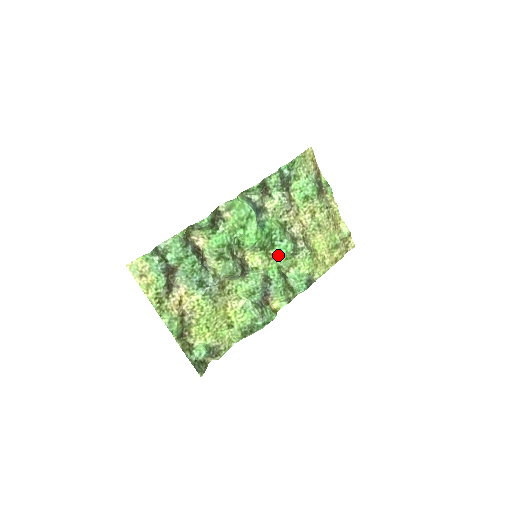
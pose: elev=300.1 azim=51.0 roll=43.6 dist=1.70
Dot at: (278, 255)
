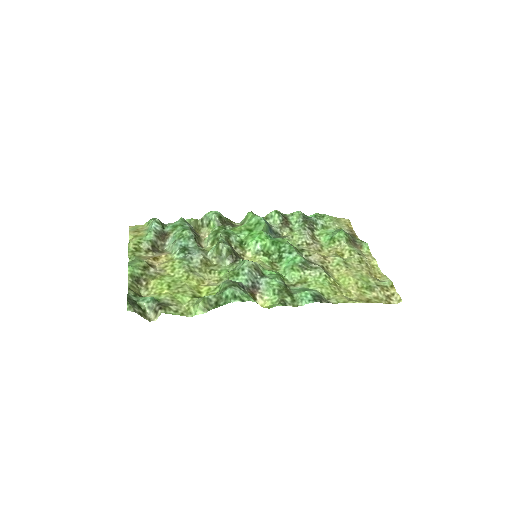
Dot at: (284, 267)
